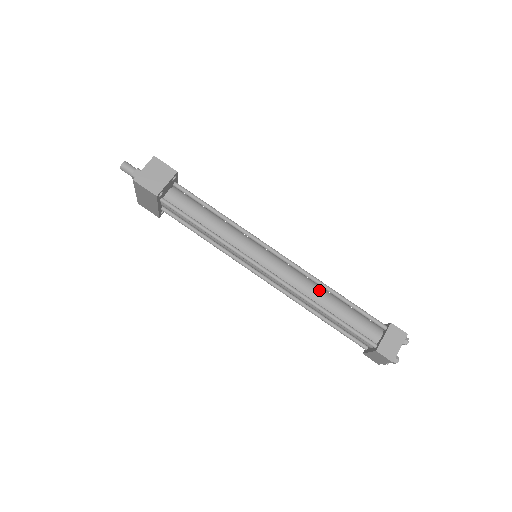
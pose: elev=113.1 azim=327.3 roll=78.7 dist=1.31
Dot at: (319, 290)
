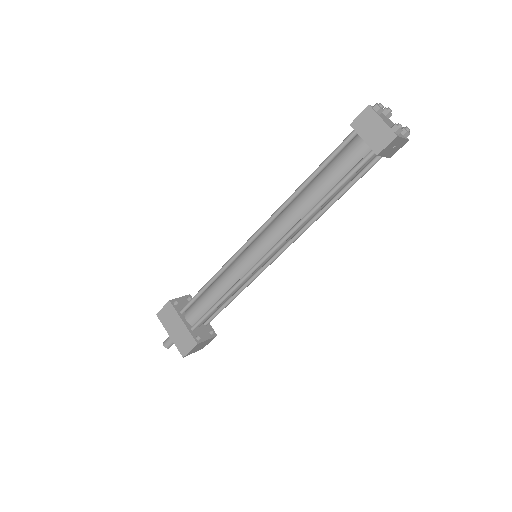
Dot at: occluded
